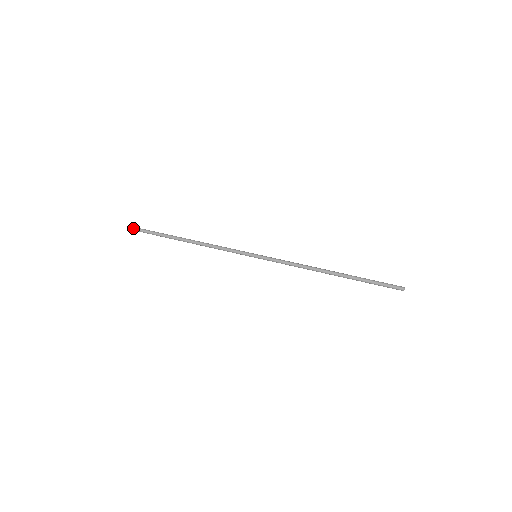
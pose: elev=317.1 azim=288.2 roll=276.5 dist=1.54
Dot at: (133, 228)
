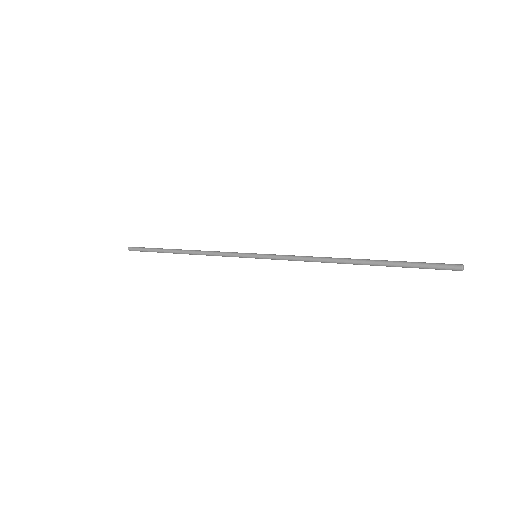
Dot at: (132, 247)
